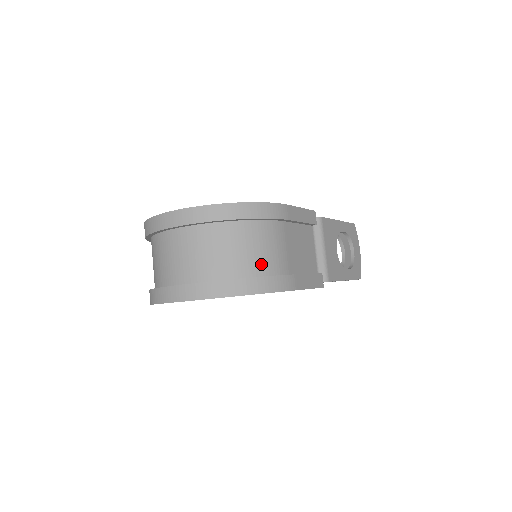
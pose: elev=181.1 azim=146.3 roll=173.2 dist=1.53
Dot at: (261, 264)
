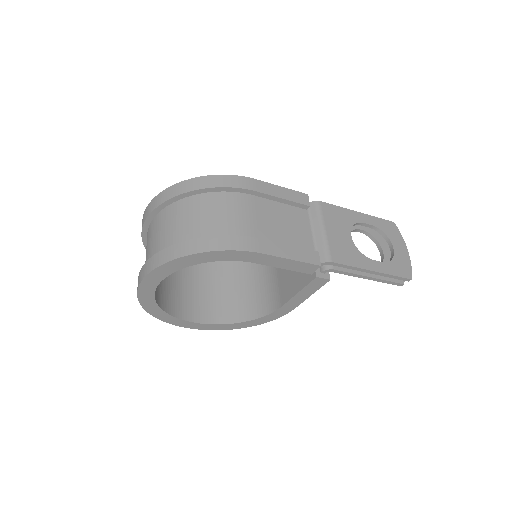
Dot at: (215, 228)
